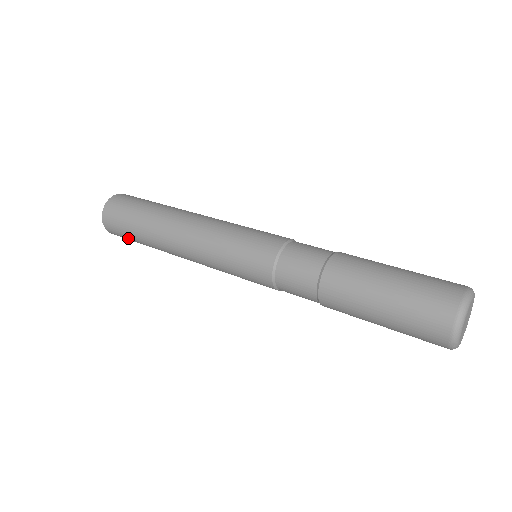
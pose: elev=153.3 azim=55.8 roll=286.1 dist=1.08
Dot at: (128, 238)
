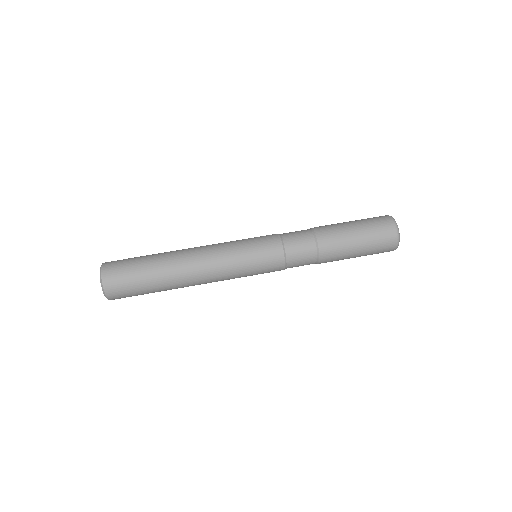
Dot at: (136, 295)
